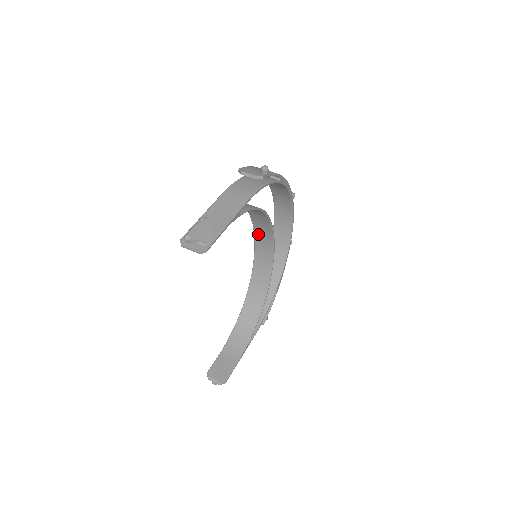
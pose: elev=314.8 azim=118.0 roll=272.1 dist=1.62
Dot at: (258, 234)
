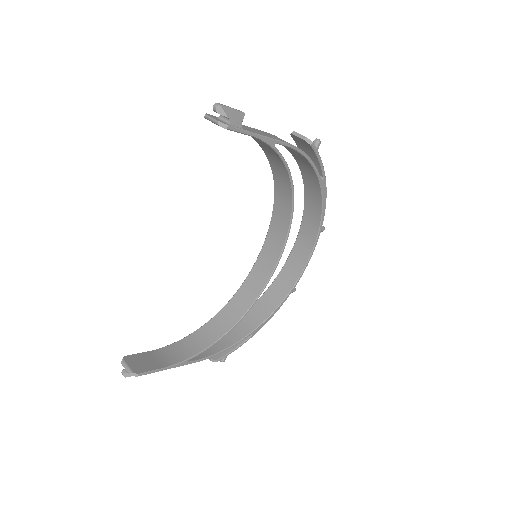
Dot at: (269, 239)
